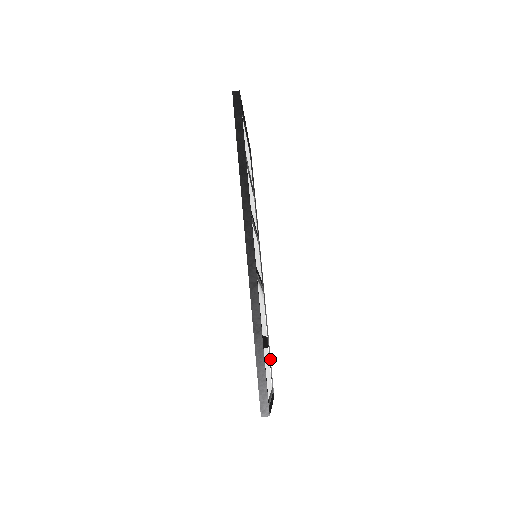
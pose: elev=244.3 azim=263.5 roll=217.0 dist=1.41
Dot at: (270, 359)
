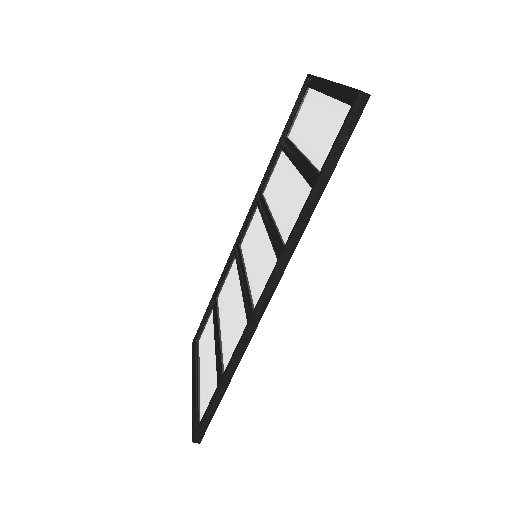
Dot at: occluded
